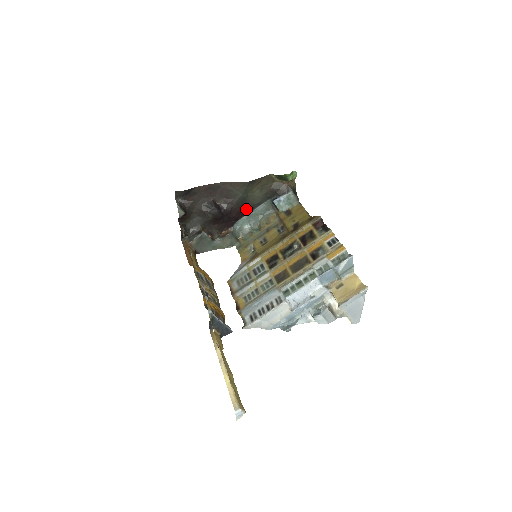
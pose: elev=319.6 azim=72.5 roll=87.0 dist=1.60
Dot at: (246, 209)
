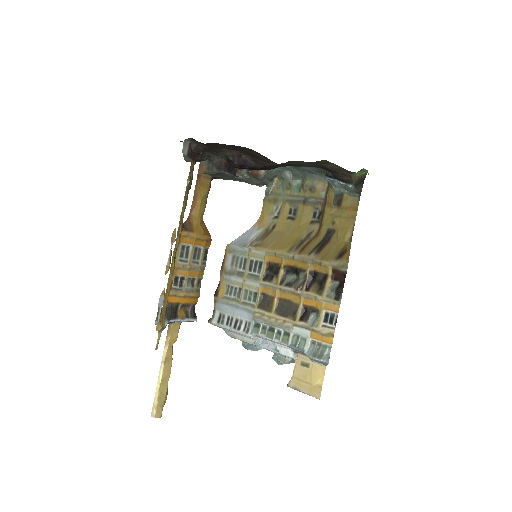
Dot at: (288, 165)
